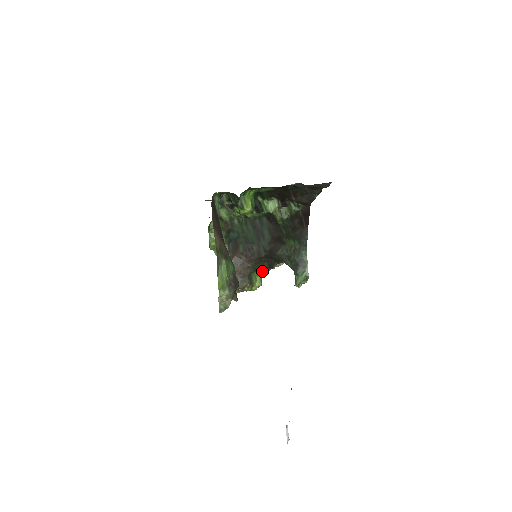
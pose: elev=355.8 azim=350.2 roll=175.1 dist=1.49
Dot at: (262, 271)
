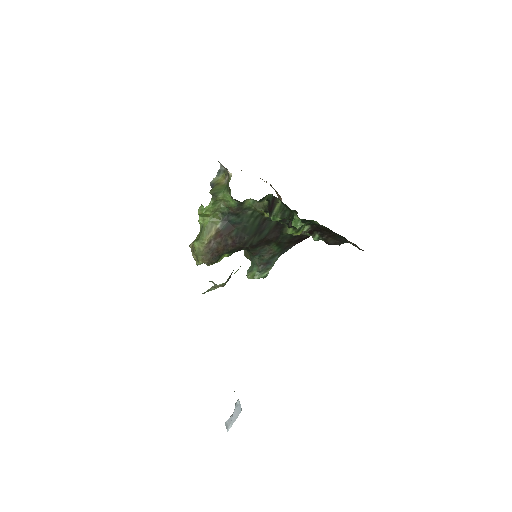
Dot at: (231, 254)
